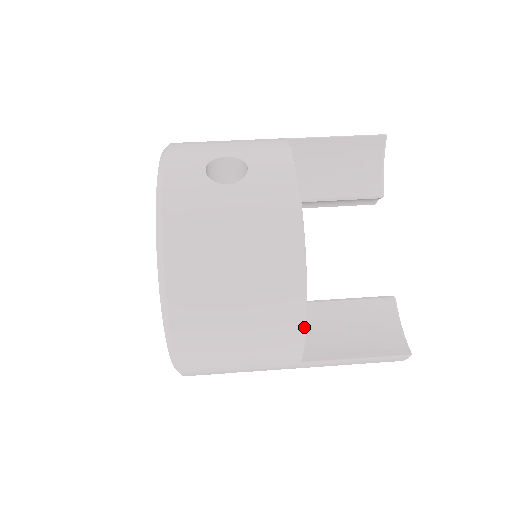
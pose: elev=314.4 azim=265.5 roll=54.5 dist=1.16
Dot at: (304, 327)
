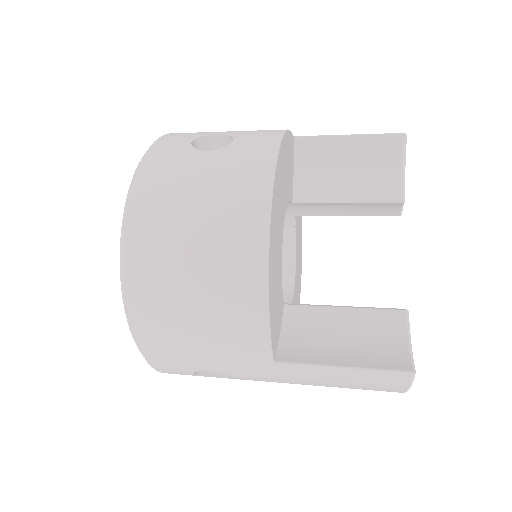
Dot at: (266, 303)
